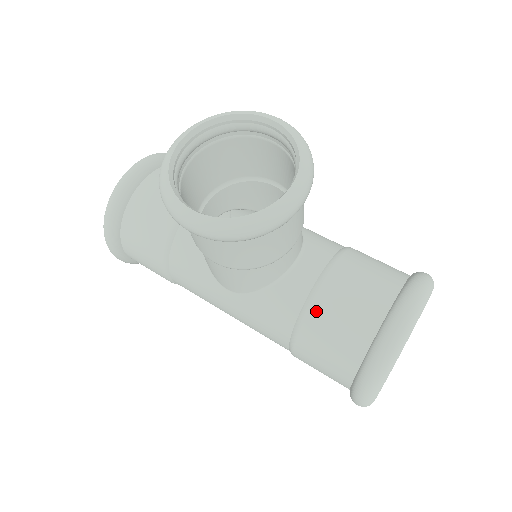
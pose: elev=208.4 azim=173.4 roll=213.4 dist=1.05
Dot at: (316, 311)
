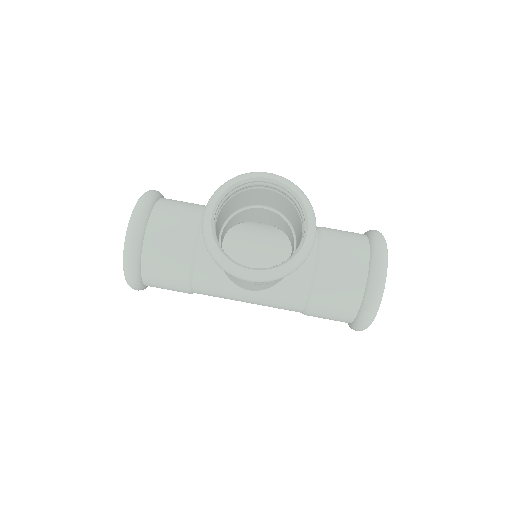
Dot at: (321, 287)
